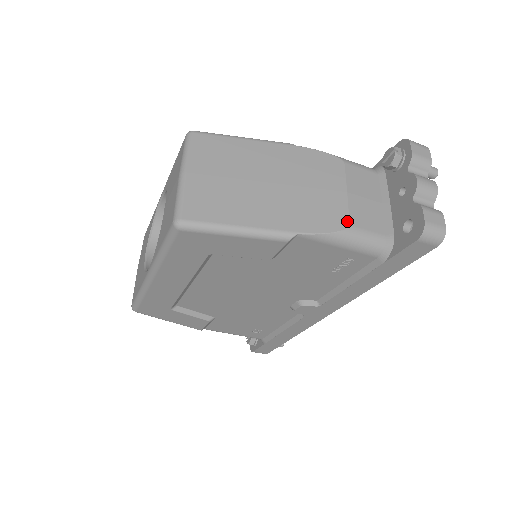
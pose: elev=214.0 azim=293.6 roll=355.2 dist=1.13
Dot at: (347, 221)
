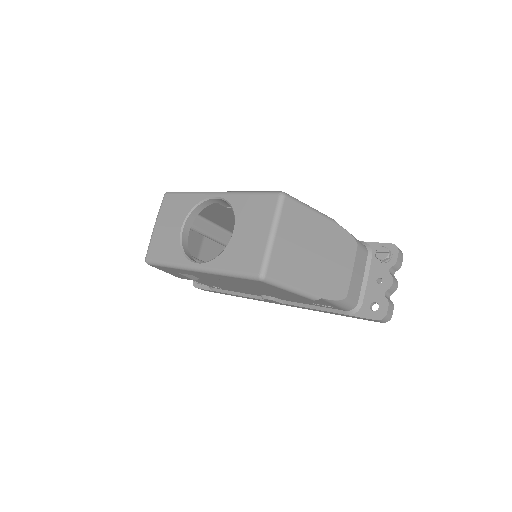
Dot at: (347, 293)
